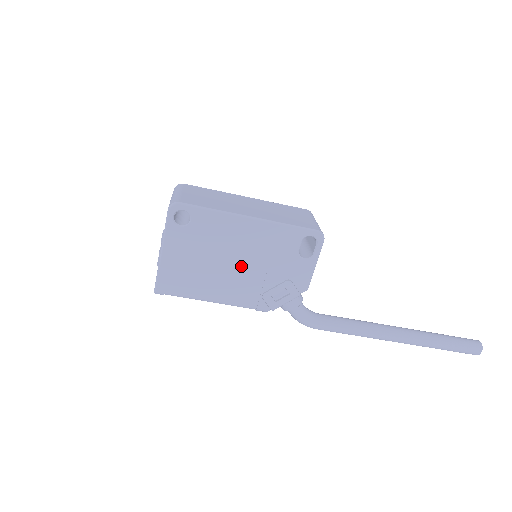
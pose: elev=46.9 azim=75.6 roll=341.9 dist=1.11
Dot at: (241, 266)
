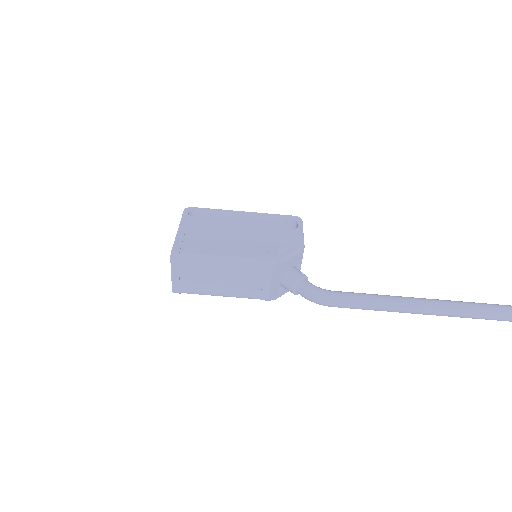
Dot at: (243, 235)
